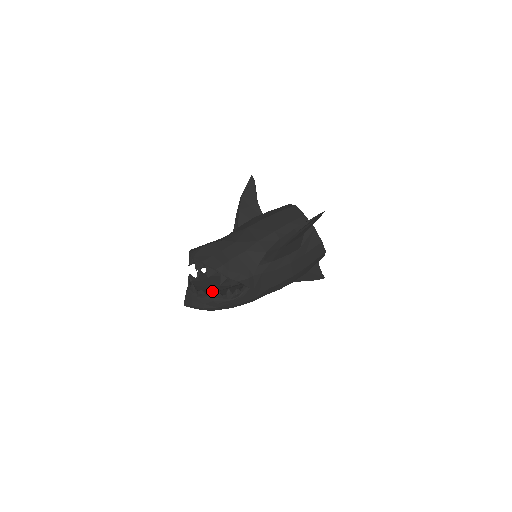
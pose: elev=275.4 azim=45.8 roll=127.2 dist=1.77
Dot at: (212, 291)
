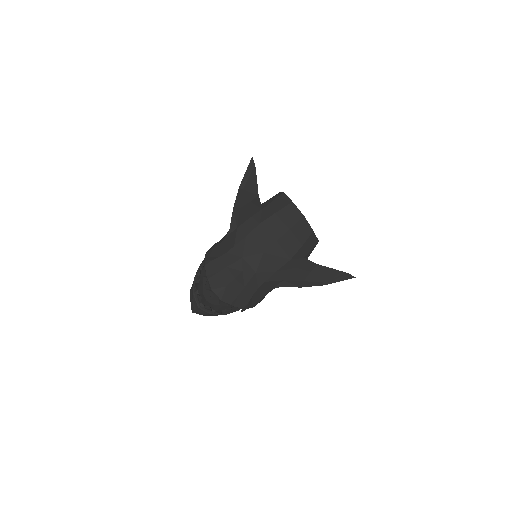
Dot at: occluded
